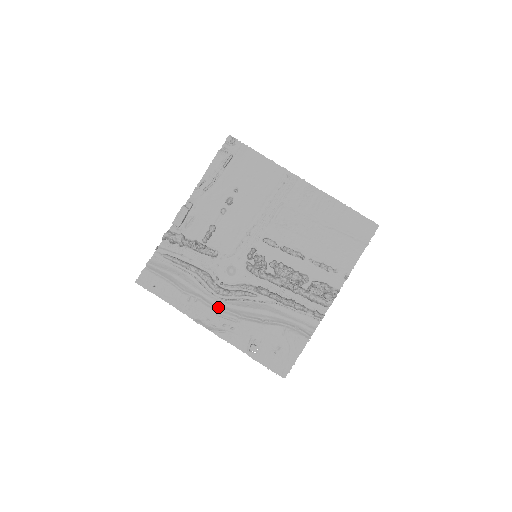
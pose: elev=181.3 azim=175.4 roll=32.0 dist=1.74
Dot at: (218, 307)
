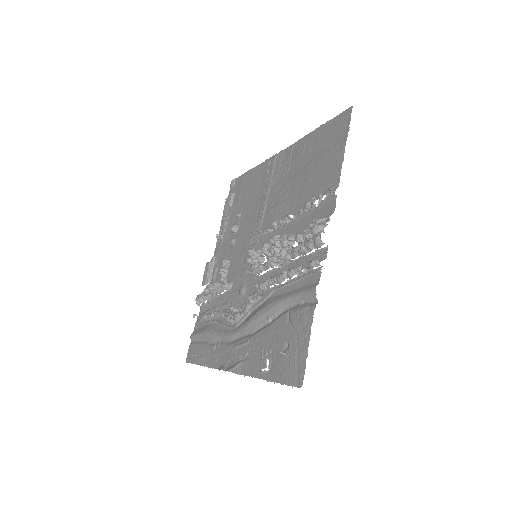
Dot at: (235, 339)
